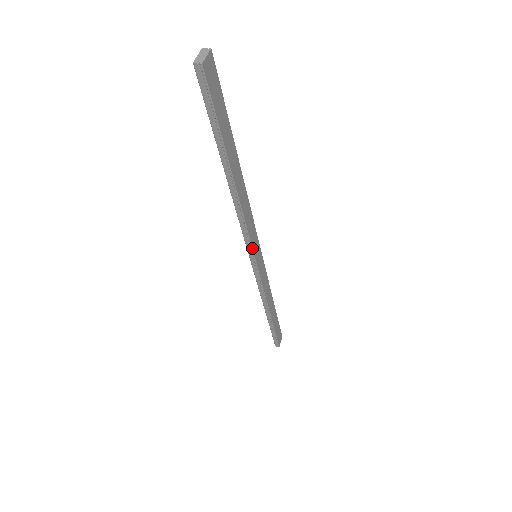
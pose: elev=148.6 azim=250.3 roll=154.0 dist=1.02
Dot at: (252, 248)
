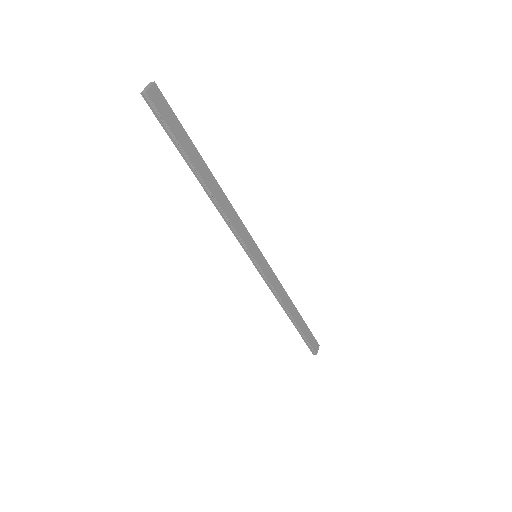
Dot at: (246, 247)
